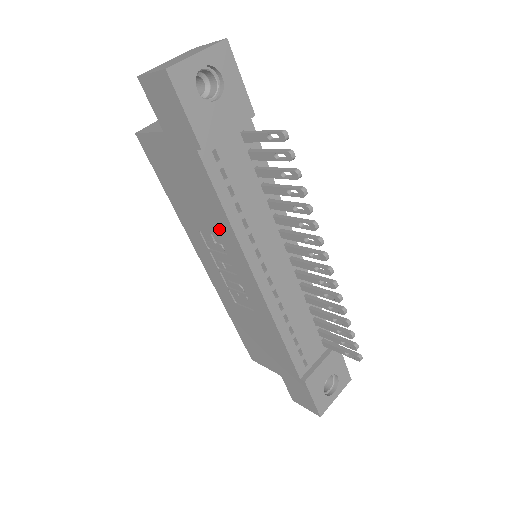
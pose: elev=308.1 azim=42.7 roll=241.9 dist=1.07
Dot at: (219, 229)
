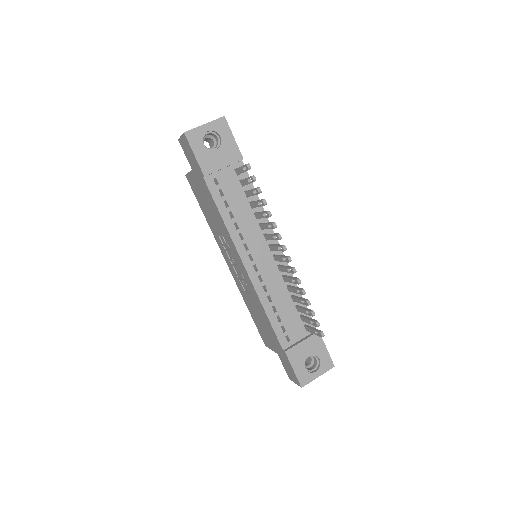
Dot at: (223, 230)
